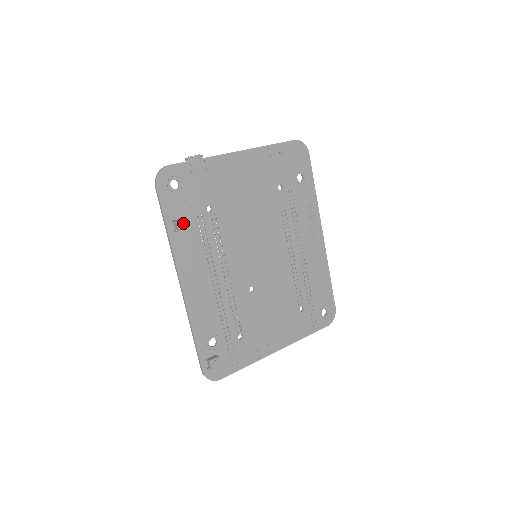
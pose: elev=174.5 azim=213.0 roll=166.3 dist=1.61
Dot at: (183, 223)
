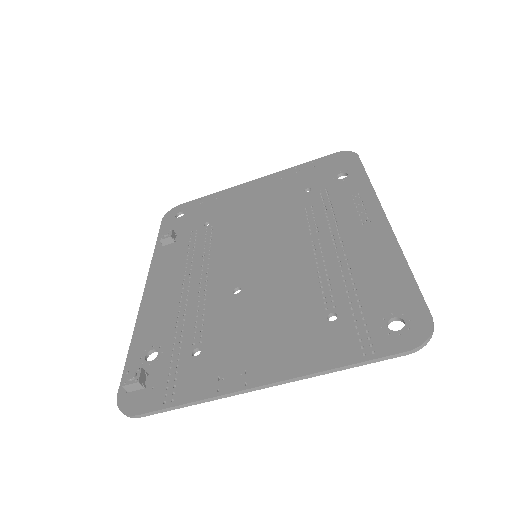
Dot at: (166, 232)
